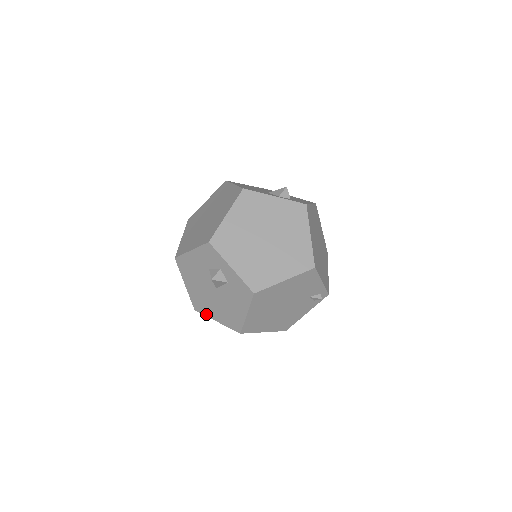
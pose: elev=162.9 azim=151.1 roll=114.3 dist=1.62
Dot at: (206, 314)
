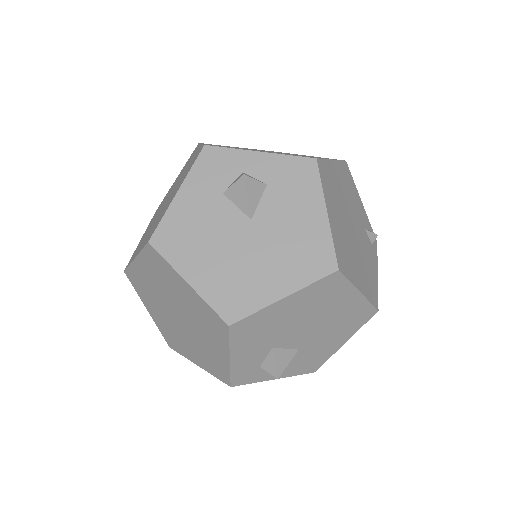
Dot at: (256, 305)
